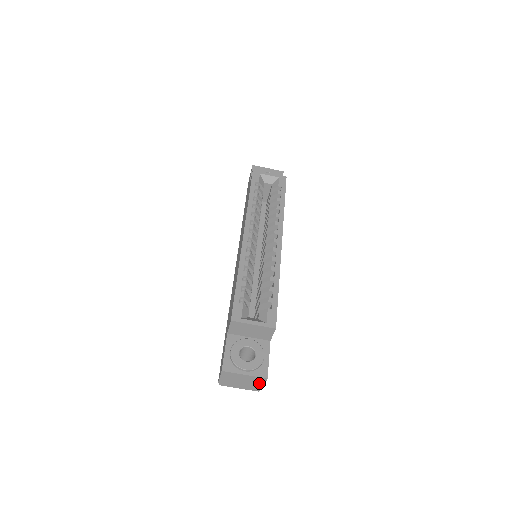
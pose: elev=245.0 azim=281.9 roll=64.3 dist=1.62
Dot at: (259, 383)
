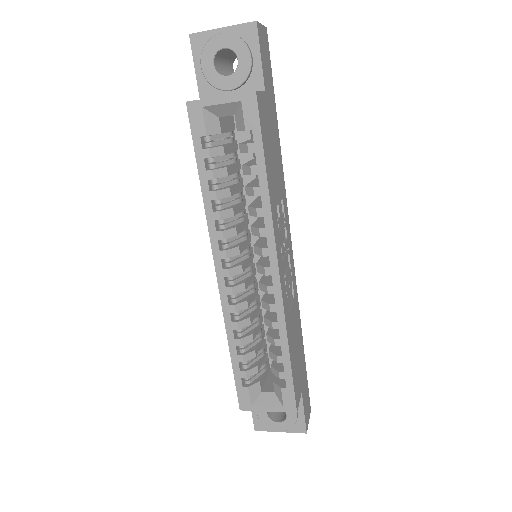
Dot at: occluded
